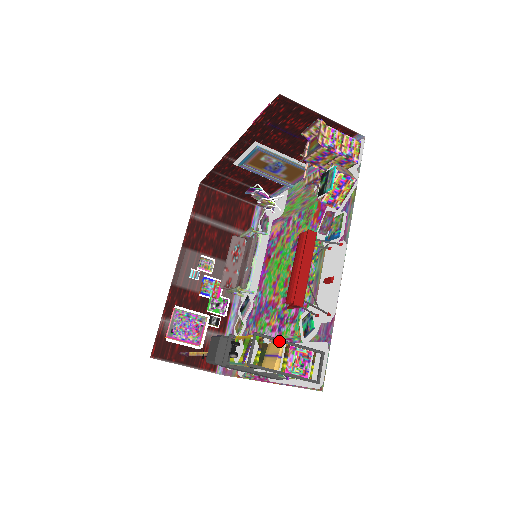
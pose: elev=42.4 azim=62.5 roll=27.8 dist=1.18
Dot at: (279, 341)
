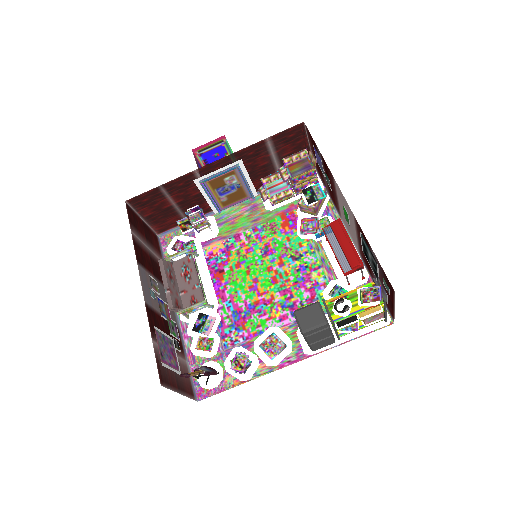
Dot at: occluded
